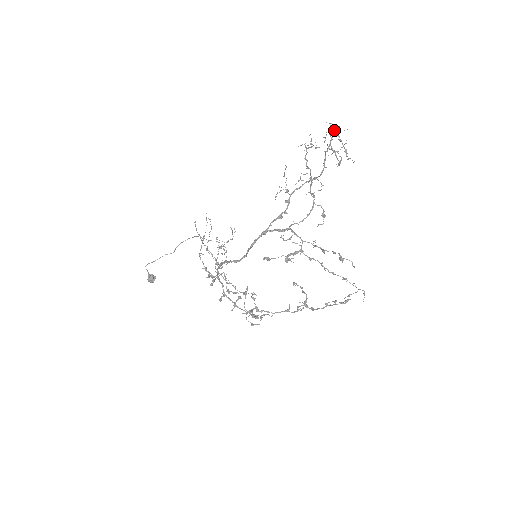
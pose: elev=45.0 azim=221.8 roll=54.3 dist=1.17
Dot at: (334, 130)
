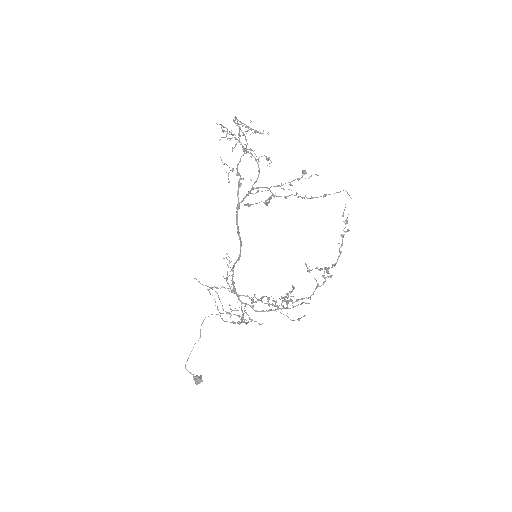
Dot at: occluded
